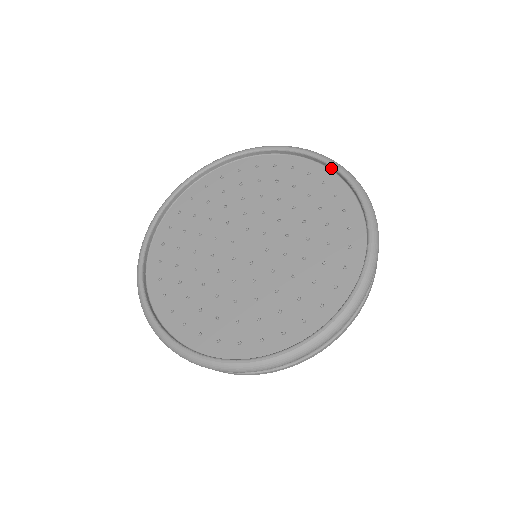
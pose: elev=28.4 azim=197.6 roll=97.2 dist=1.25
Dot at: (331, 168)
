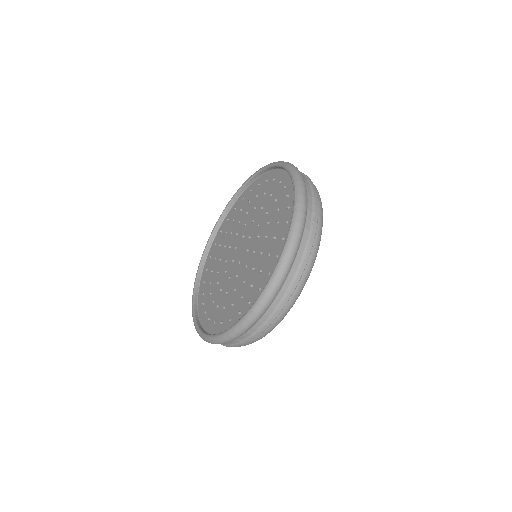
Dot at: occluded
